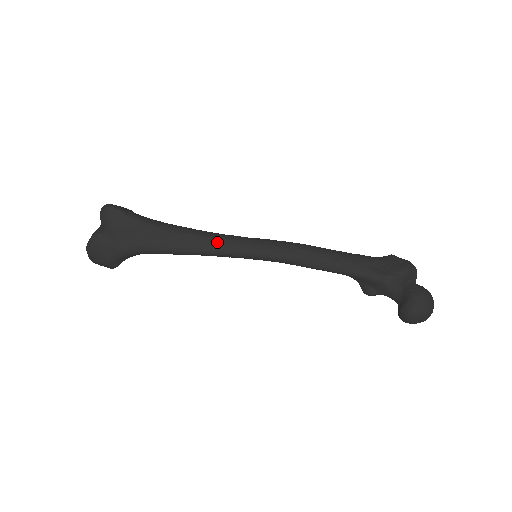
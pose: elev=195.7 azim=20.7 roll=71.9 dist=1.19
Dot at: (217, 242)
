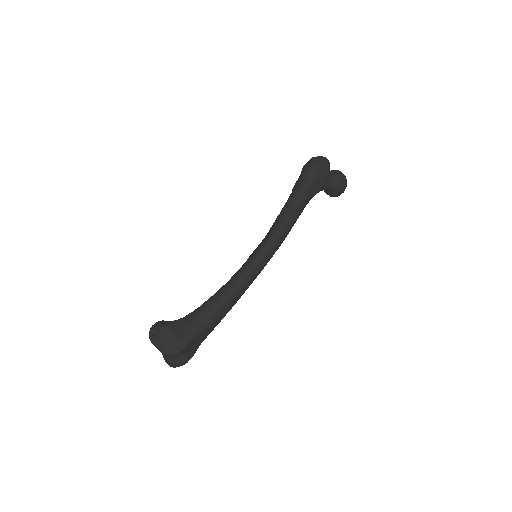
Dot at: (247, 286)
